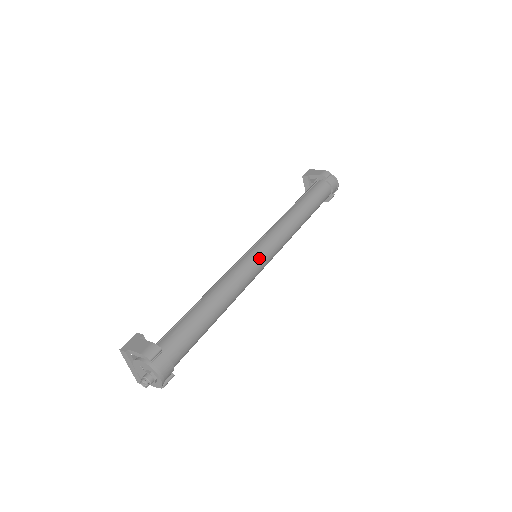
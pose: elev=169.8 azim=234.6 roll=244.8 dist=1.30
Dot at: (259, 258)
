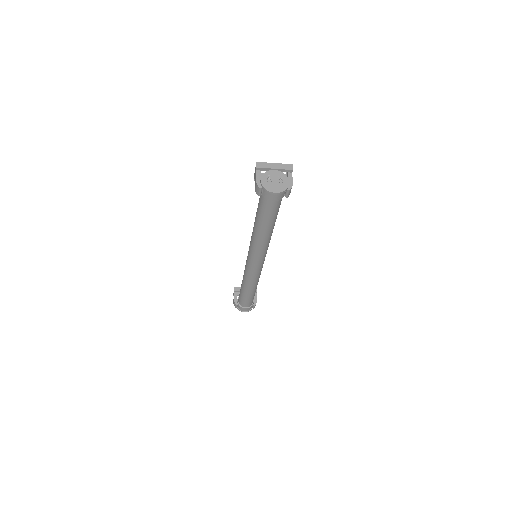
Dot at: (250, 268)
